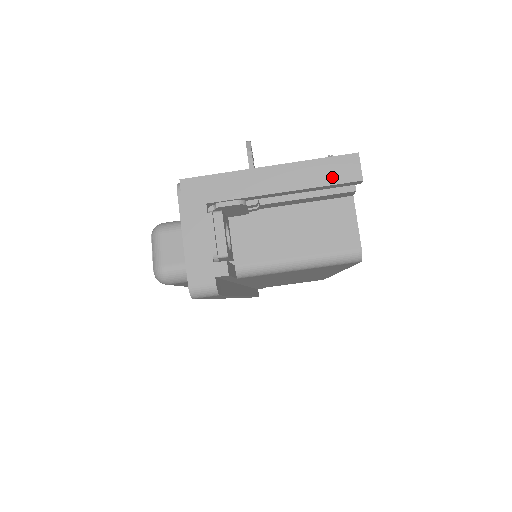
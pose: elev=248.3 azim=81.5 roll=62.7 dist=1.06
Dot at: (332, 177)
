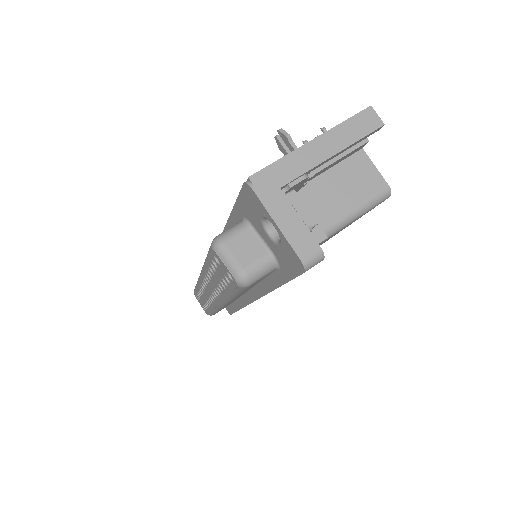
Dot at: (363, 130)
